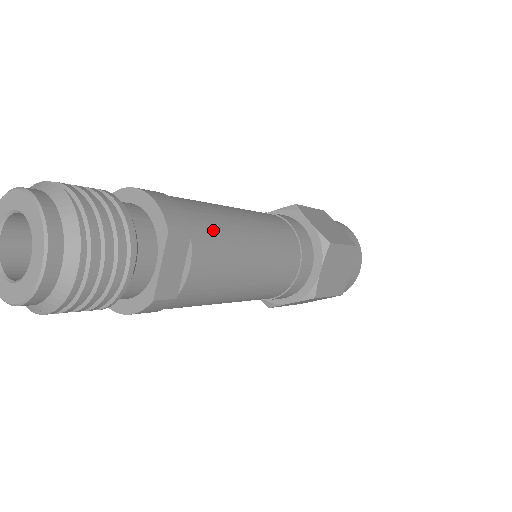
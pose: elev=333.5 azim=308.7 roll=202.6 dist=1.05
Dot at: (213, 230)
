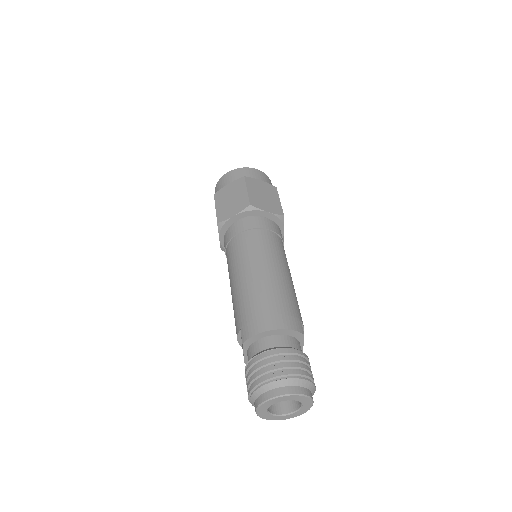
Dot at: (293, 302)
